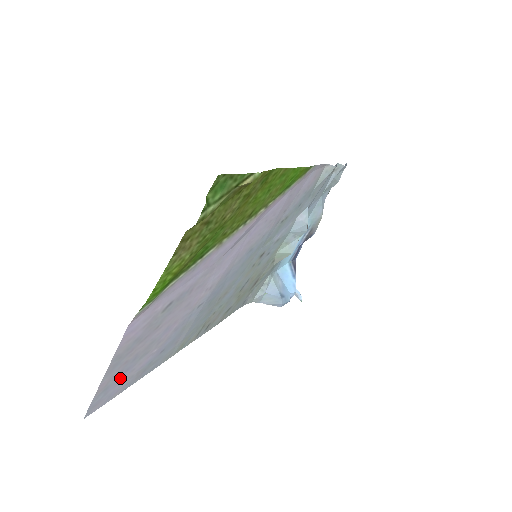
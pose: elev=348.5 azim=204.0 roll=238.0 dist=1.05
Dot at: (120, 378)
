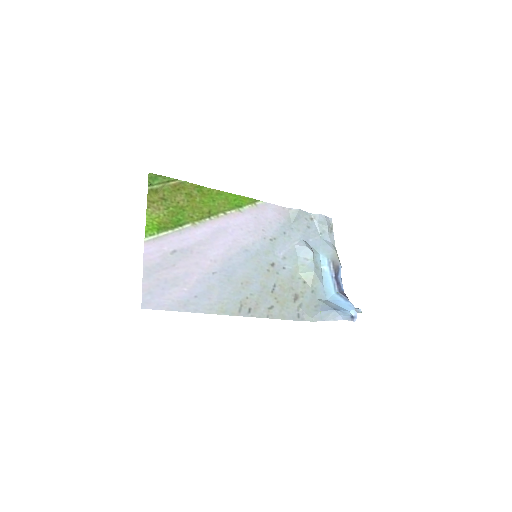
Dot at: (160, 293)
